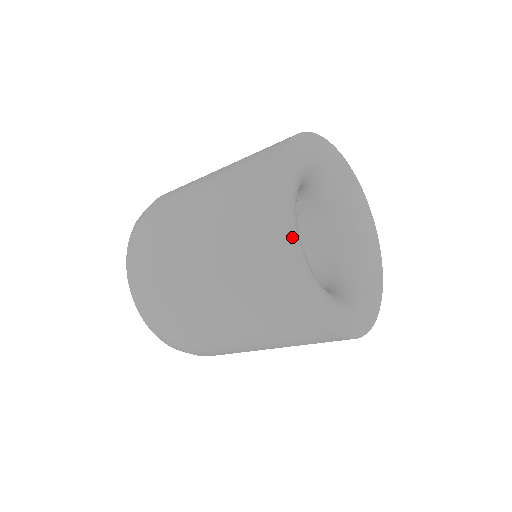
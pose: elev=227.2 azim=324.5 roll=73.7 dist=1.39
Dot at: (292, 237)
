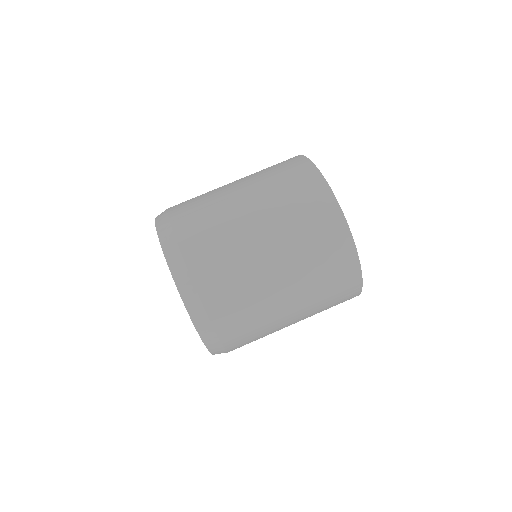
Dot at: occluded
